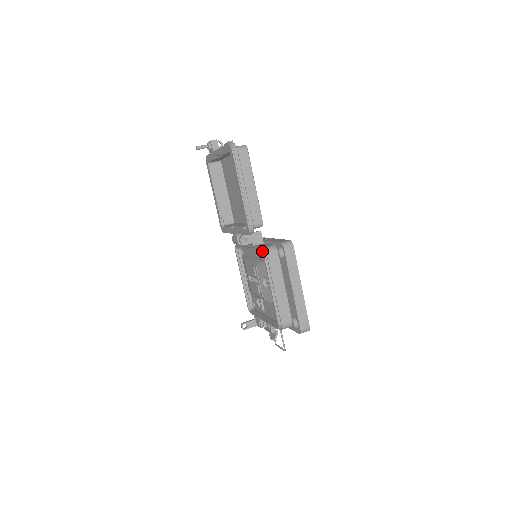
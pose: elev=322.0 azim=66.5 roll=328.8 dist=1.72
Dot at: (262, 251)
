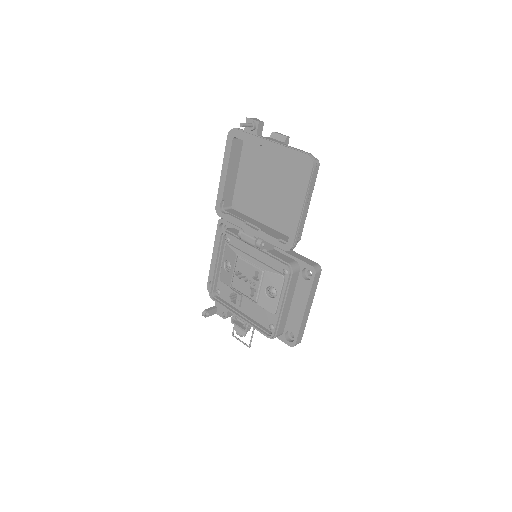
Dot at: (289, 268)
